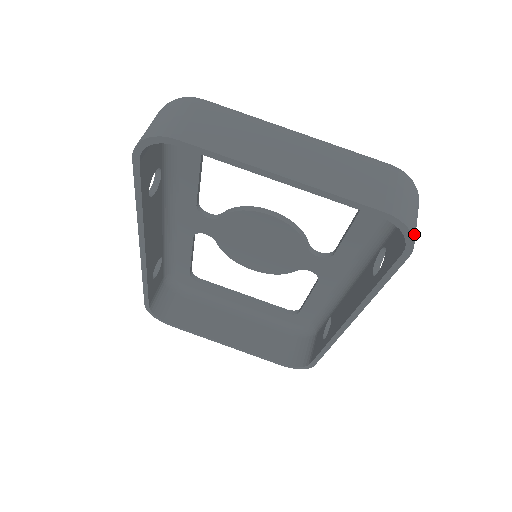
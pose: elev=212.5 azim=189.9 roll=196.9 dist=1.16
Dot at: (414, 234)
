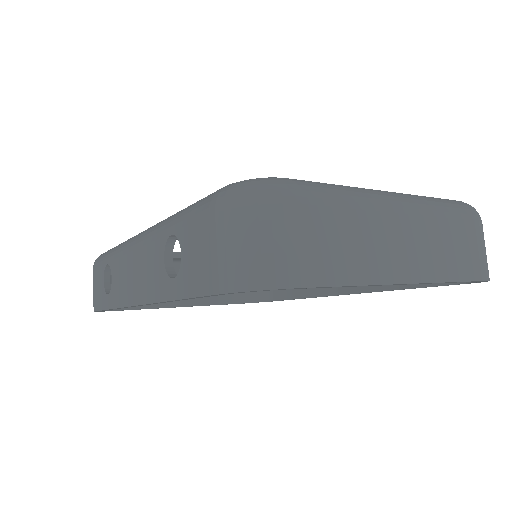
Dot at: occluded
